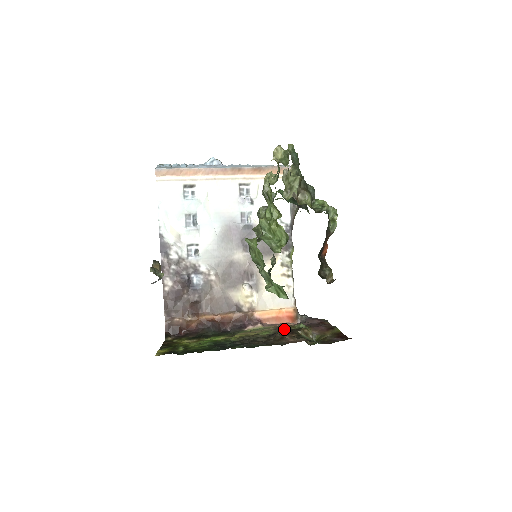
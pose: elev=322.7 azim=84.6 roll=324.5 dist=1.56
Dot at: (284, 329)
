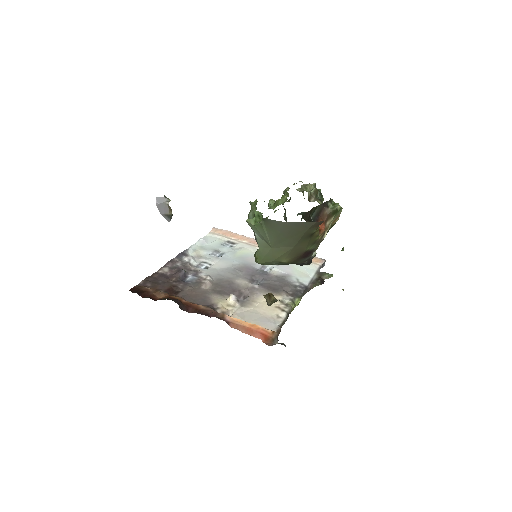
Dot at: occluded
